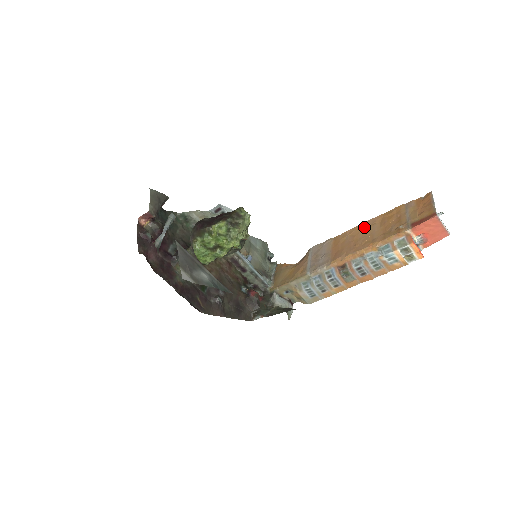
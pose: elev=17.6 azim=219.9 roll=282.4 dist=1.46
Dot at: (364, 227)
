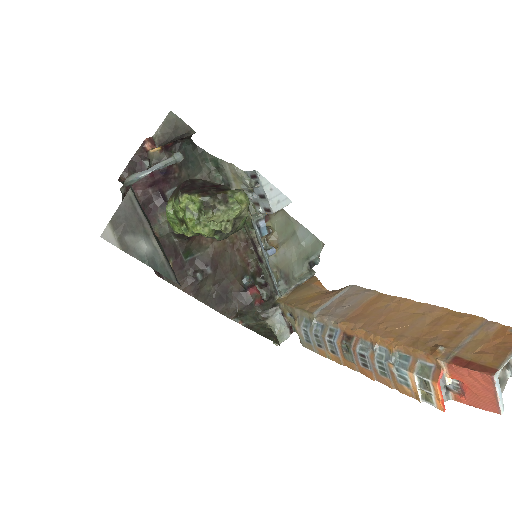
Dot at: (414, 308)
